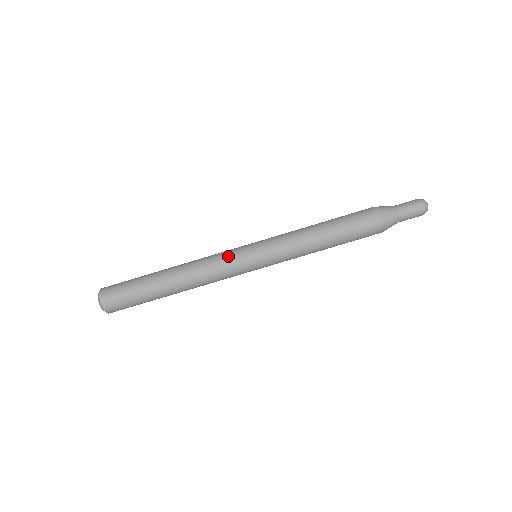
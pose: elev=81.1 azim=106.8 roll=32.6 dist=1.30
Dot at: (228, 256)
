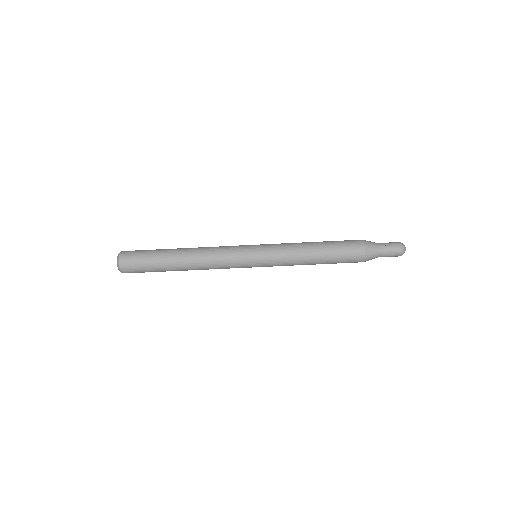
Dot at: (233, 248)
